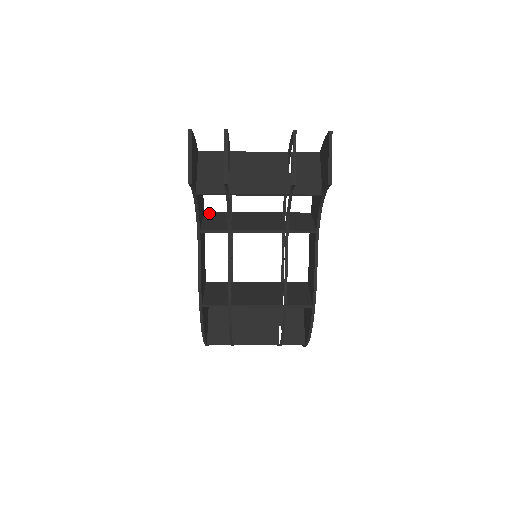
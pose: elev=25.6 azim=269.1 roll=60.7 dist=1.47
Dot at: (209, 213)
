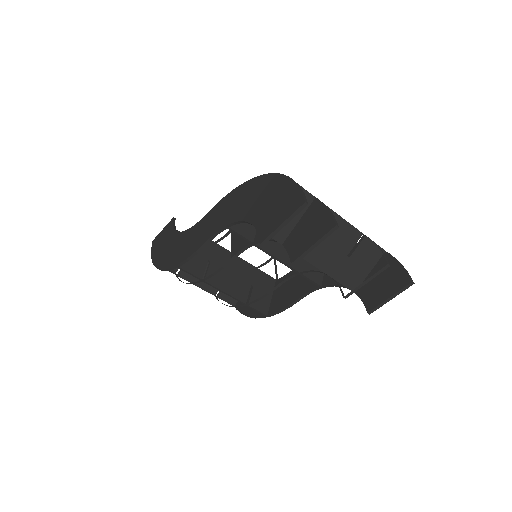
Dot at: occluded
